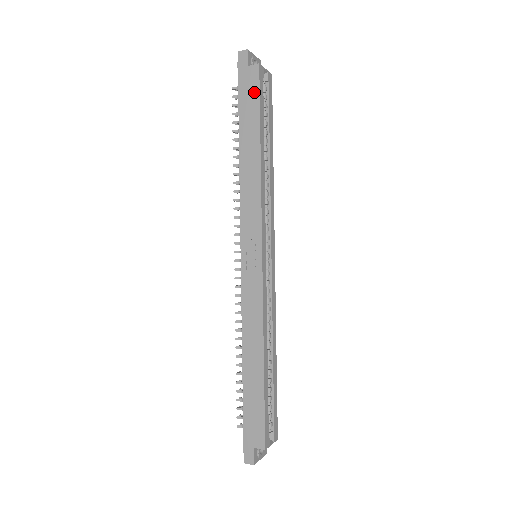
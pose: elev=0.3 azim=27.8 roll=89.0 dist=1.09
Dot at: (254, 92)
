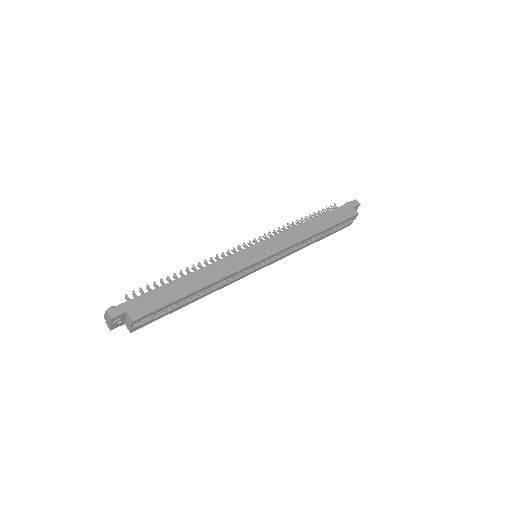
Dot at: (345, 216)
